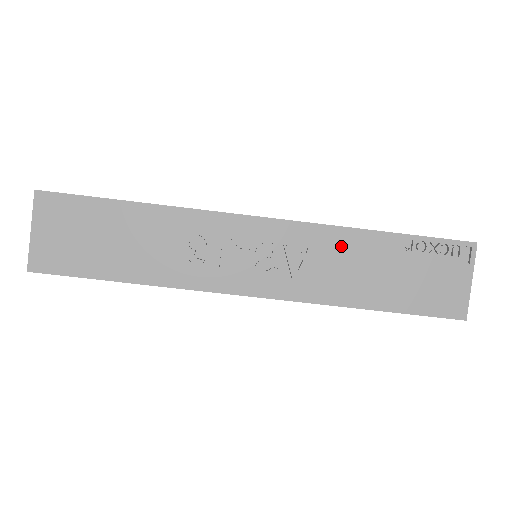
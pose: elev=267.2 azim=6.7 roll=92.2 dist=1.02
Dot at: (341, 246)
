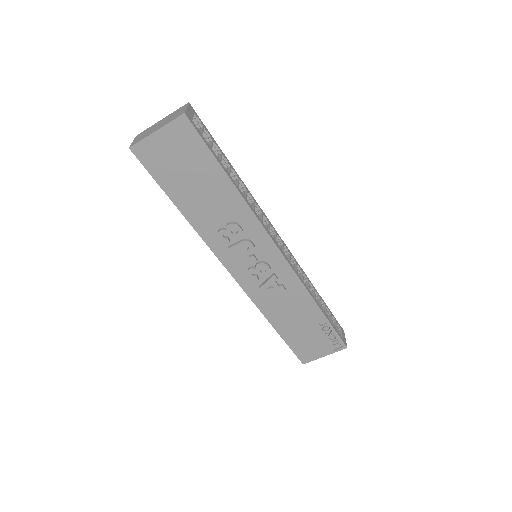
Dot at: (297, 297)
